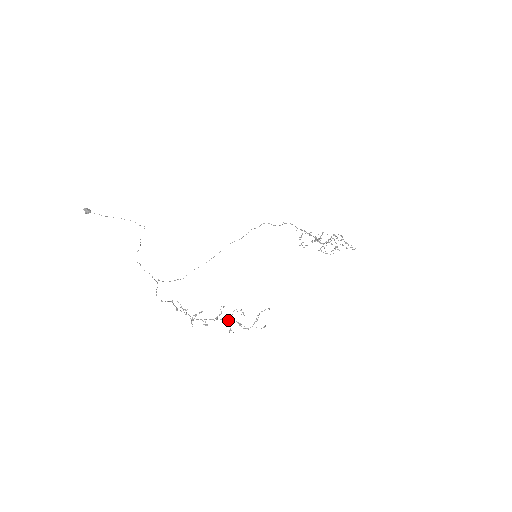
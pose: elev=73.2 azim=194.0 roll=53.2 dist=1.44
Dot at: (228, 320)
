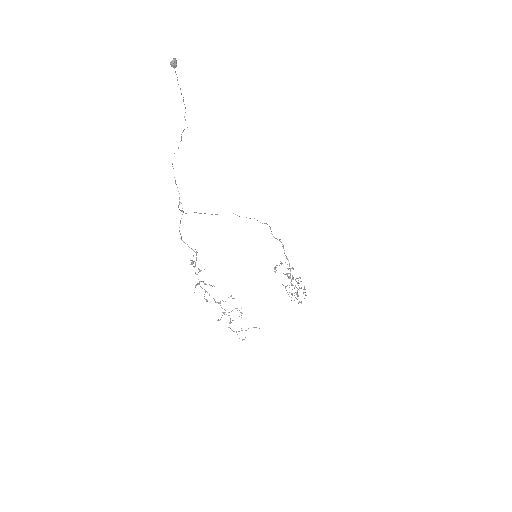
Dot at: occluded
